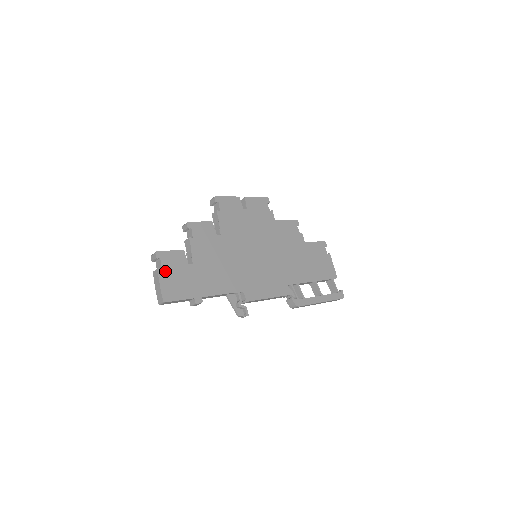
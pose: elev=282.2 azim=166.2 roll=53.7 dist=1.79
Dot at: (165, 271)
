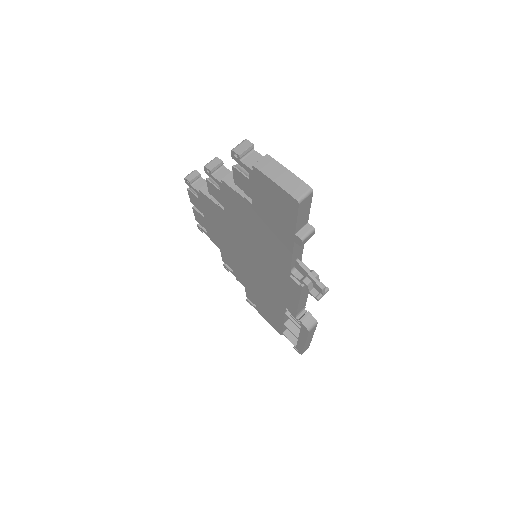
Dot at: occluded
